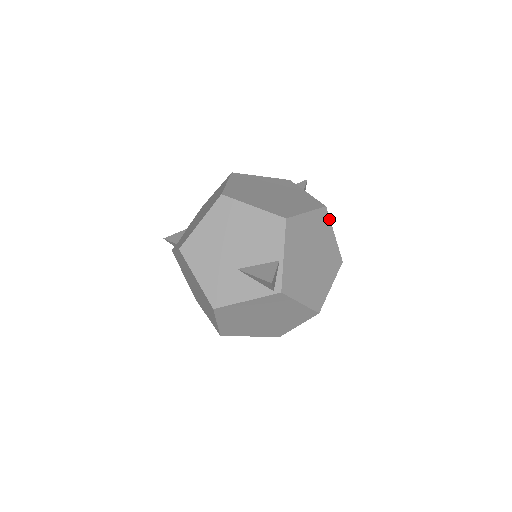
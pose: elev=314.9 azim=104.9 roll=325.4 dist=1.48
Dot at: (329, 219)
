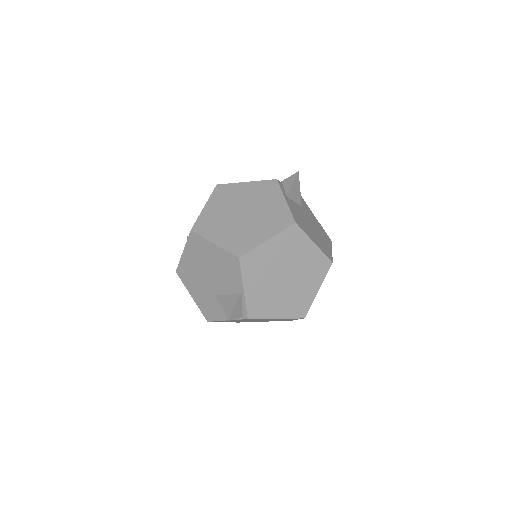
Dot at: (303, 232)
